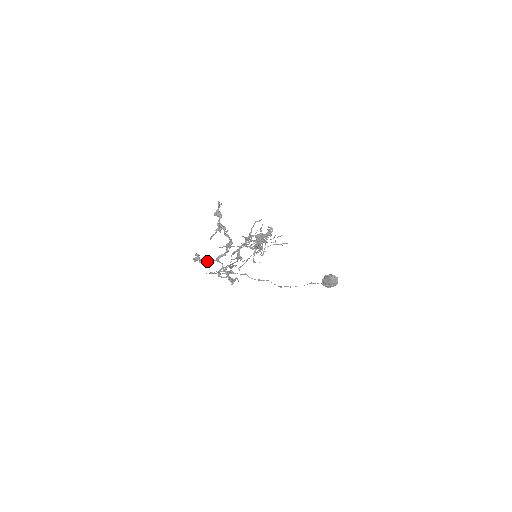
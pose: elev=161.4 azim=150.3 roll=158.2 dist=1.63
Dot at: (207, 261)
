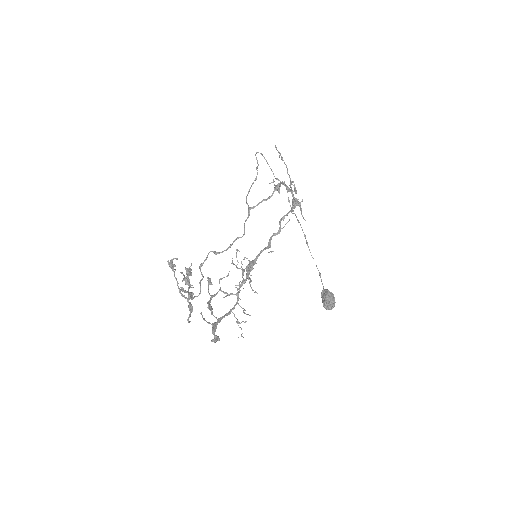
Dot at: (175, 278)
